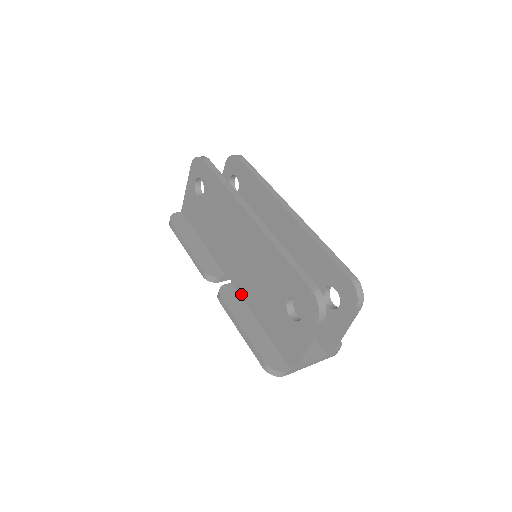
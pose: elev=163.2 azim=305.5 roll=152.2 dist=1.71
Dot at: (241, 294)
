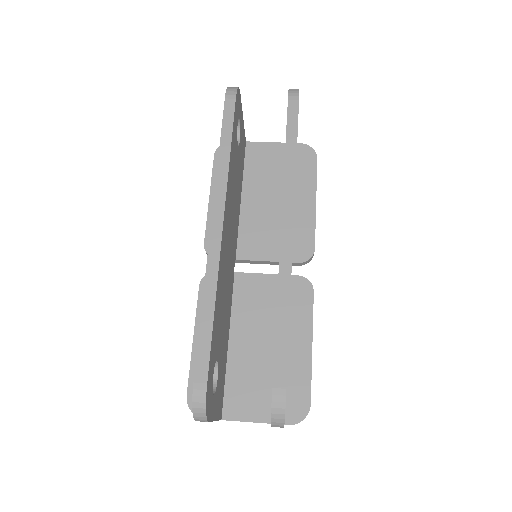
Dot at: occluded
